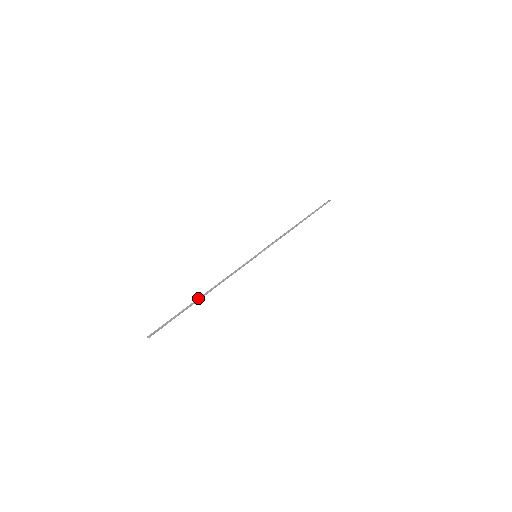
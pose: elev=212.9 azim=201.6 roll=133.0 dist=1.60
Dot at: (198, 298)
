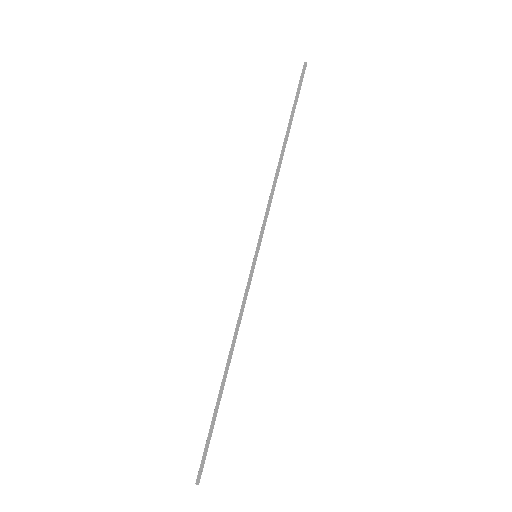
Dot at: (221, 384)
